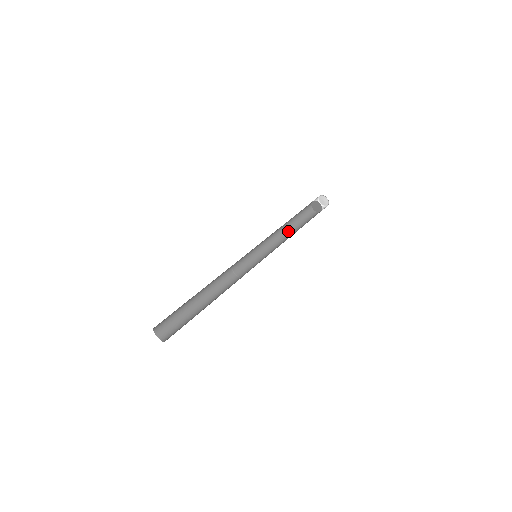
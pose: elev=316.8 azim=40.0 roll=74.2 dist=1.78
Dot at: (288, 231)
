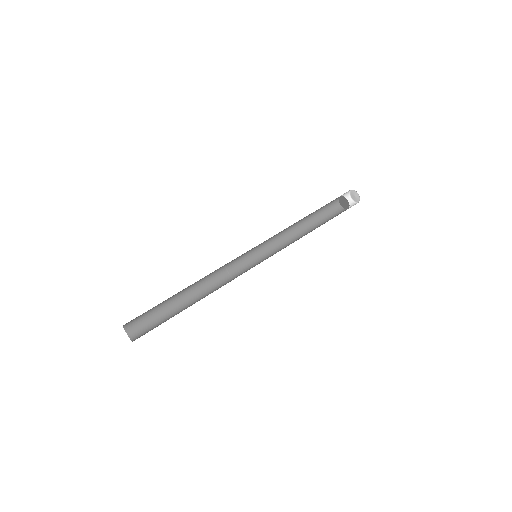
Dot at: (306, 232)
